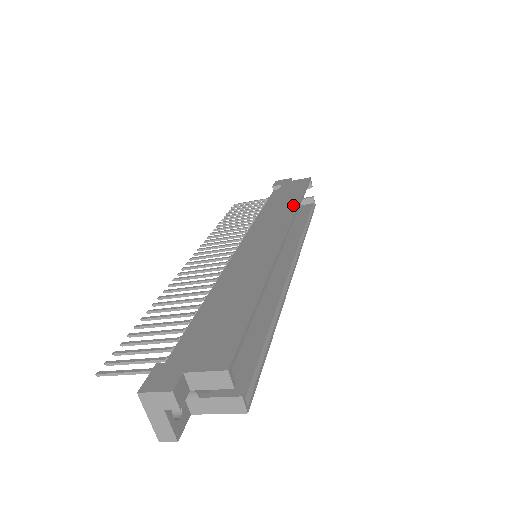
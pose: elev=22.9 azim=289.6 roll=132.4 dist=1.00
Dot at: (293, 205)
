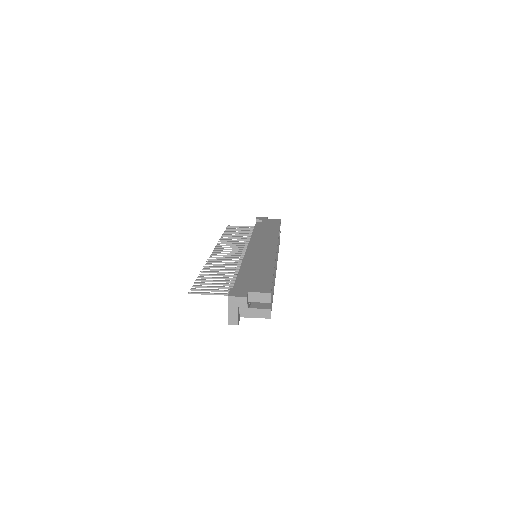
Dot at: (275, 232)
